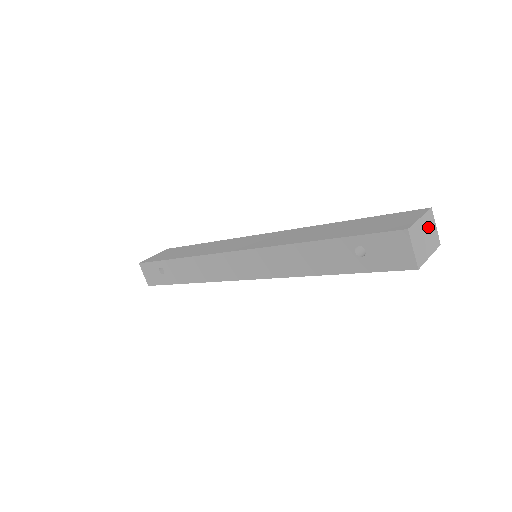
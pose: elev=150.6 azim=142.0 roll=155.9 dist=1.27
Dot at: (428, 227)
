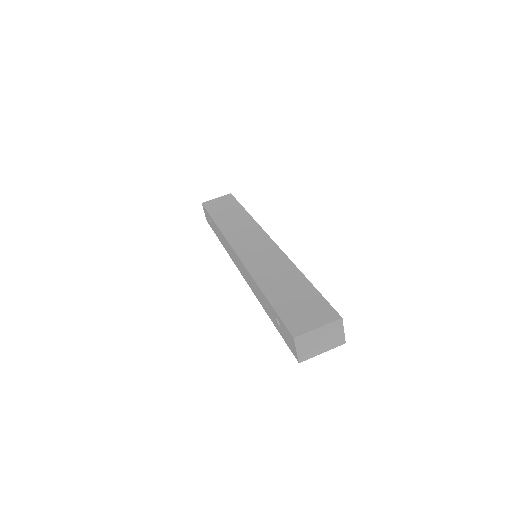
Dot at: (329, 333)
